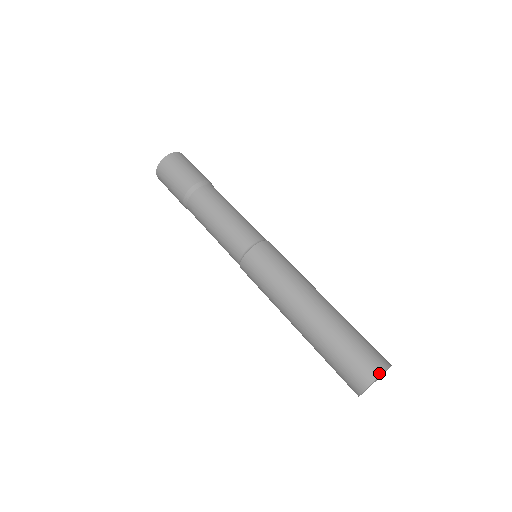
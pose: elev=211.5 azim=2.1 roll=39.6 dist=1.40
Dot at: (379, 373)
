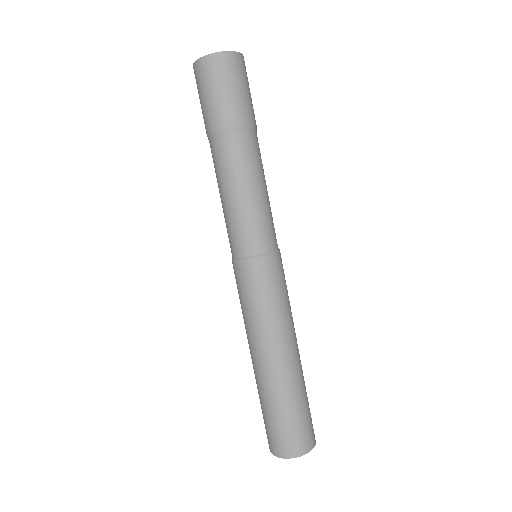
Dot at: (297, 455)
